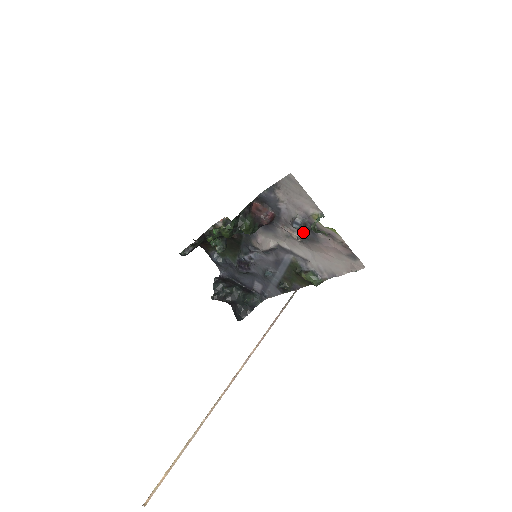
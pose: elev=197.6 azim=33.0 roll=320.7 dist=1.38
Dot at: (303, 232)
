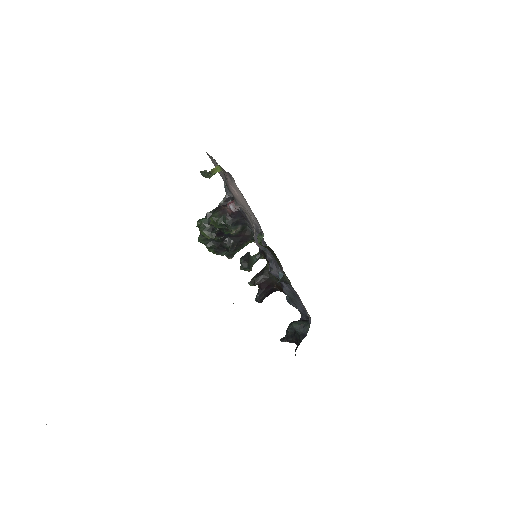
Dot at: occluded
